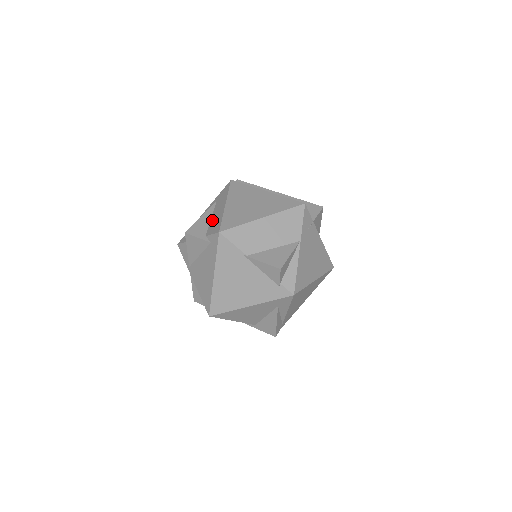
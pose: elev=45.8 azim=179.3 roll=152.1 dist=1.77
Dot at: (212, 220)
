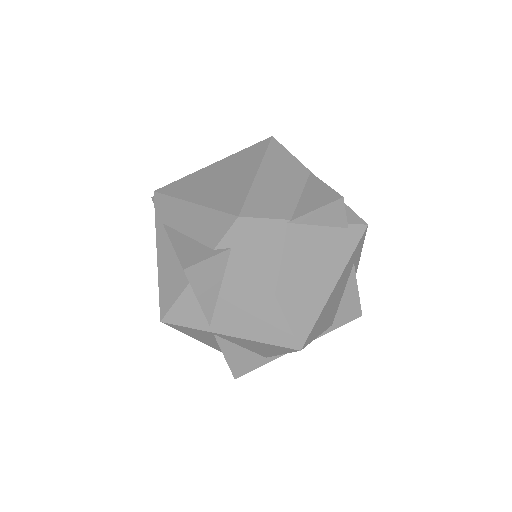
Dot at: (195, 233)
